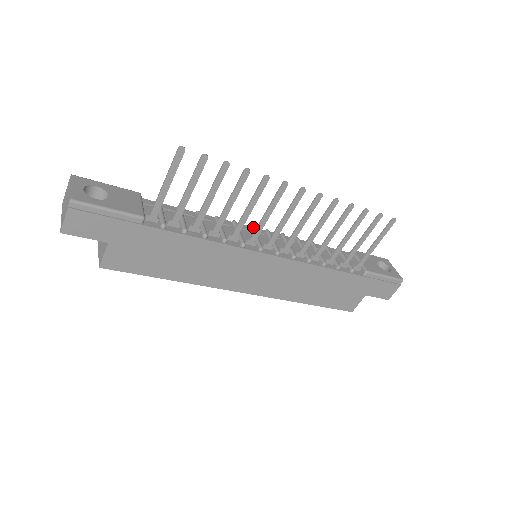
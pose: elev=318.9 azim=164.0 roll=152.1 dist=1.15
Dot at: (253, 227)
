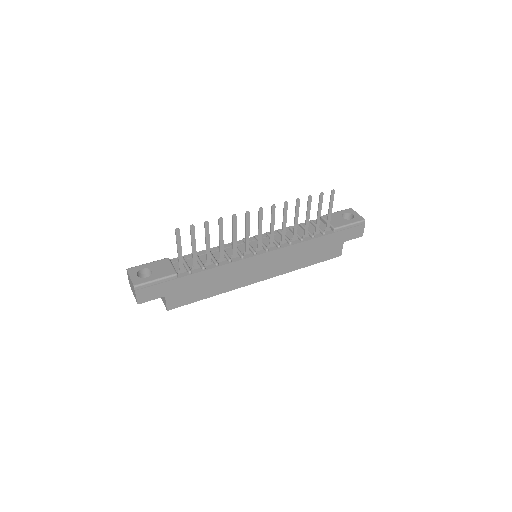
Dot at: occluded
